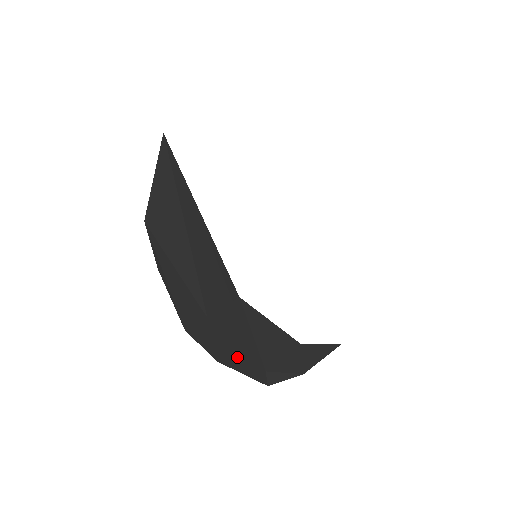
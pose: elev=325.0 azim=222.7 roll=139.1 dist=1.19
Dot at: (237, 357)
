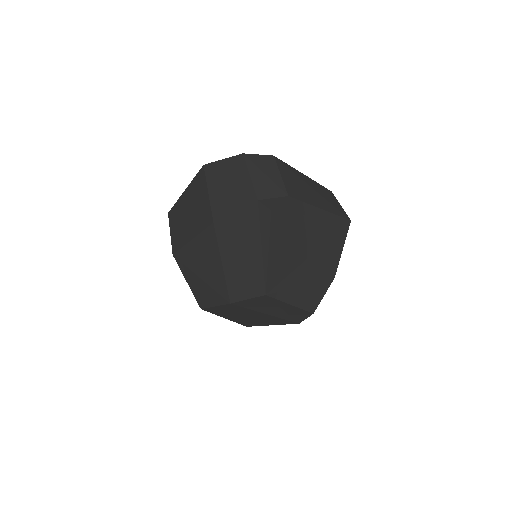
Dot at: (249, 232)
